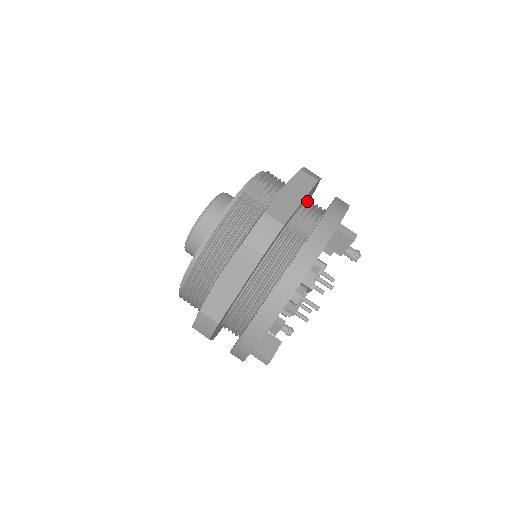
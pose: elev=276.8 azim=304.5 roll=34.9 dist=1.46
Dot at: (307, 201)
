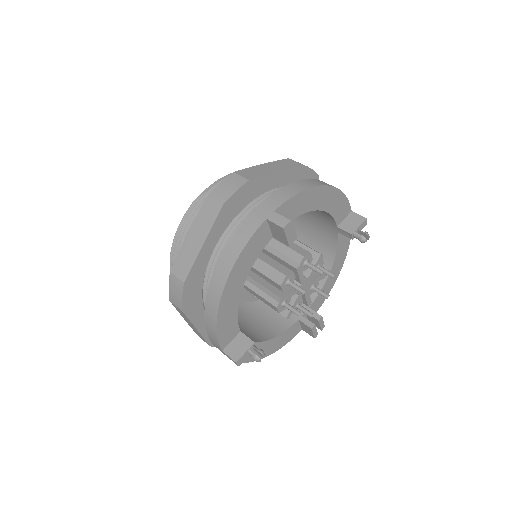
Dot at: occluded
